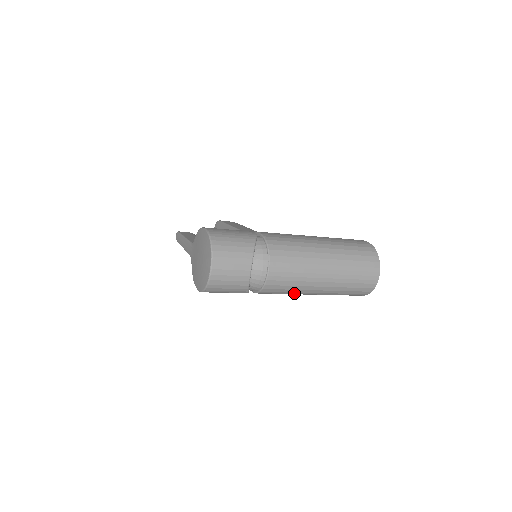
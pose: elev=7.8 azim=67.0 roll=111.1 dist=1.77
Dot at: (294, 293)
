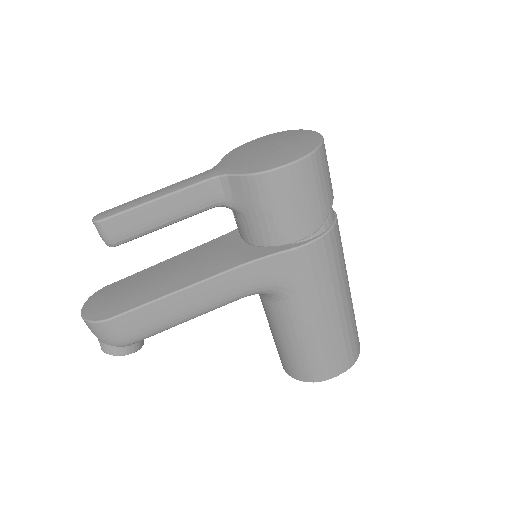
Dot at: (339, 276)
